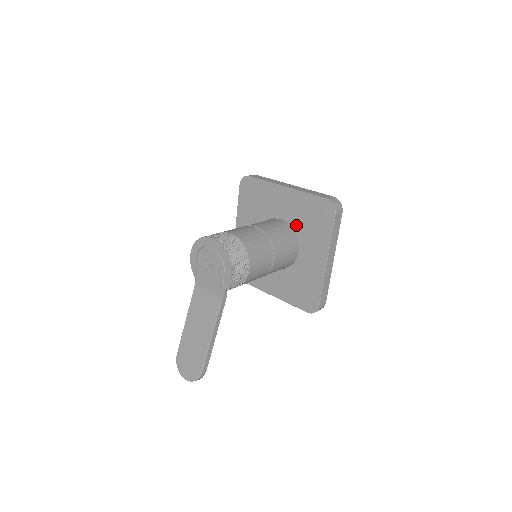
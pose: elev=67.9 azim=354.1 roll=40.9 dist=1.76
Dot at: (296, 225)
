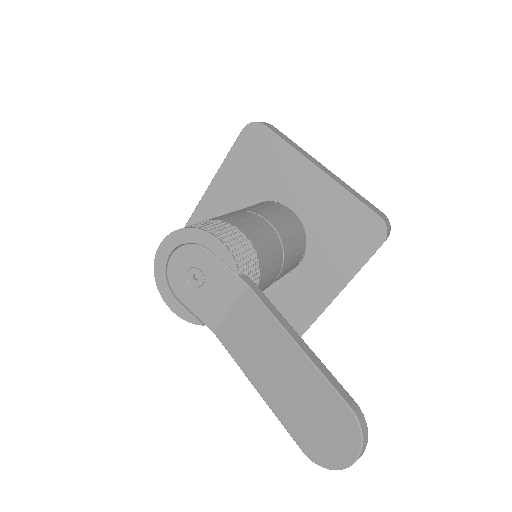
Dot at: (257, 195)
